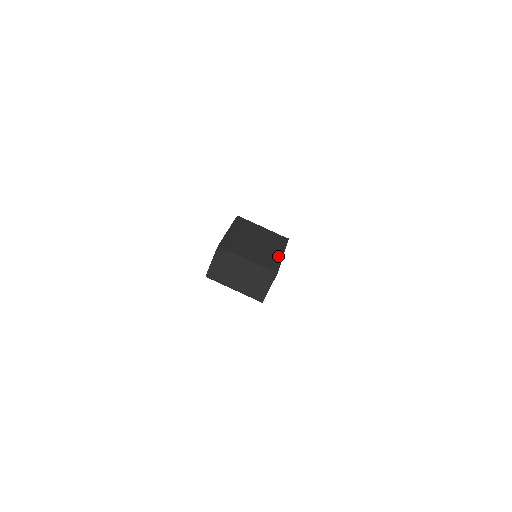
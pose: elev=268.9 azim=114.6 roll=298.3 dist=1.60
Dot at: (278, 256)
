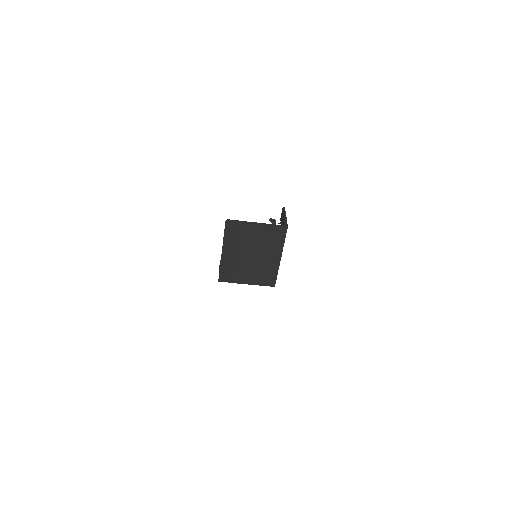
Dot at: (275, 264)
